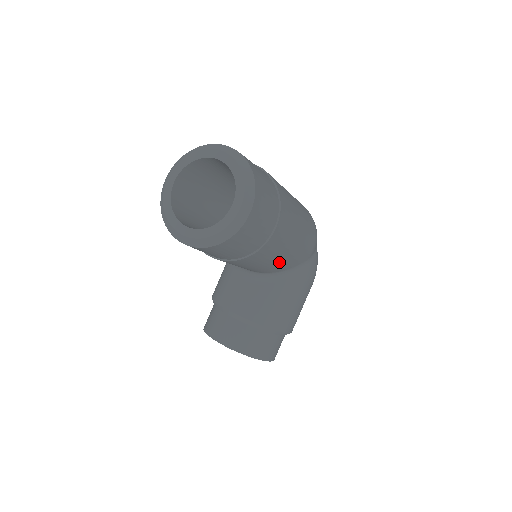
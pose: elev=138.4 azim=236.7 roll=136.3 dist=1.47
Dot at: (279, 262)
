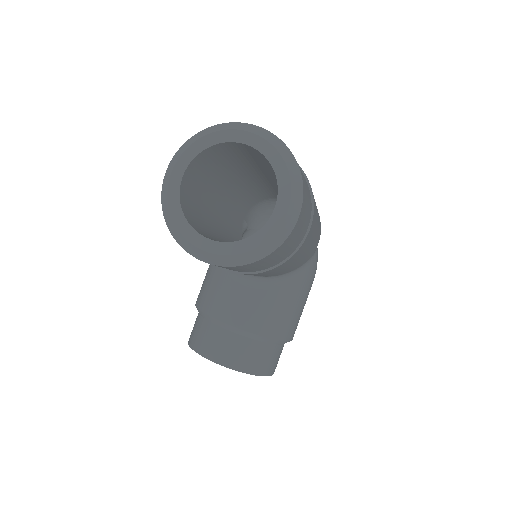
Dot at: (294, 265)
